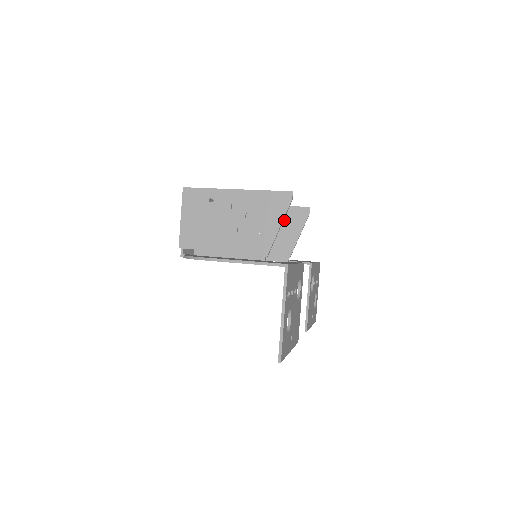
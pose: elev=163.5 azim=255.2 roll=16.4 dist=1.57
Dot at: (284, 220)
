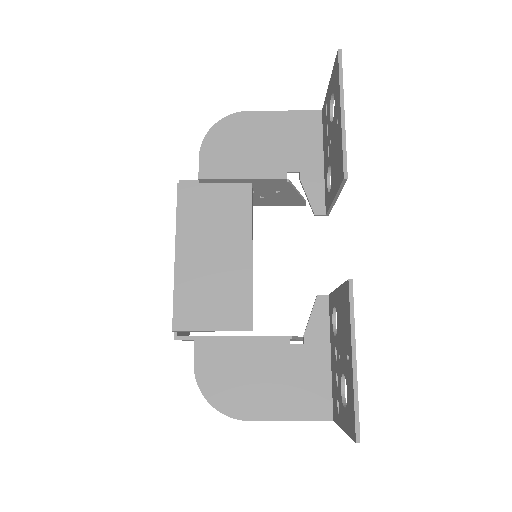
Dot at: occluded
